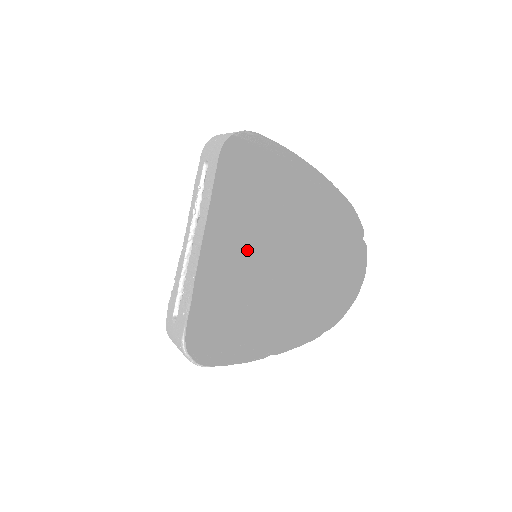
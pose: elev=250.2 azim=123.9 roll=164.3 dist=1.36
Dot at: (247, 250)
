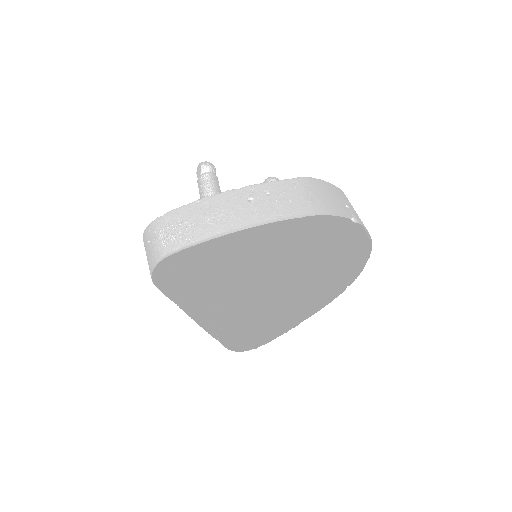
Dot at: (245, 257)
